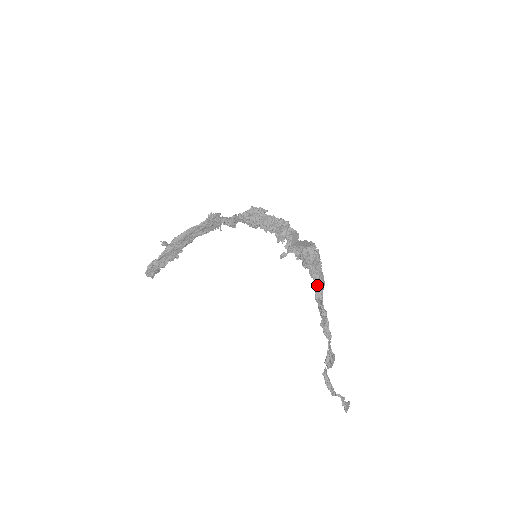
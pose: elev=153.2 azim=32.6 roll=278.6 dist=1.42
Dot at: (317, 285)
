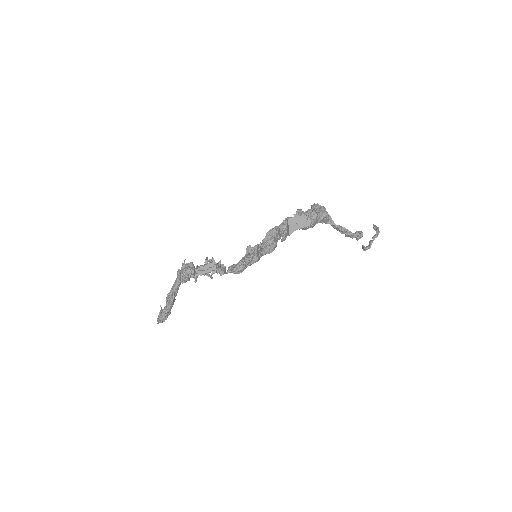
Dot at: (324, 220)
